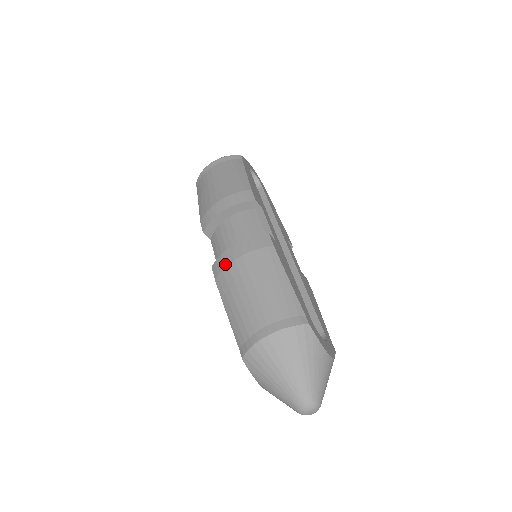
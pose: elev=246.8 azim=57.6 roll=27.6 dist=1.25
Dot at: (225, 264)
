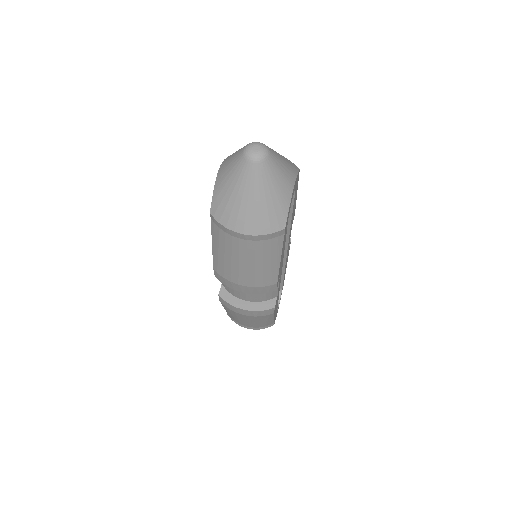
Dot at: occluded
